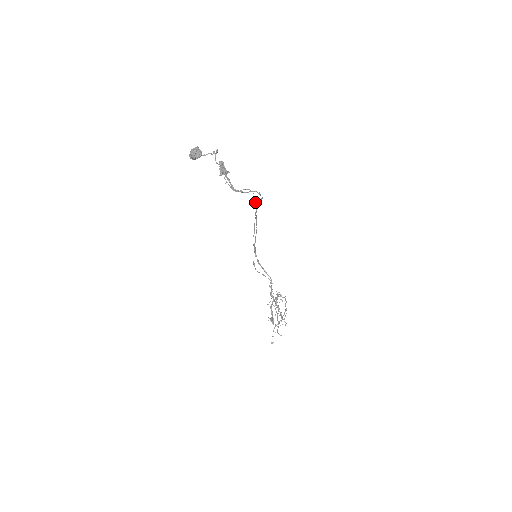
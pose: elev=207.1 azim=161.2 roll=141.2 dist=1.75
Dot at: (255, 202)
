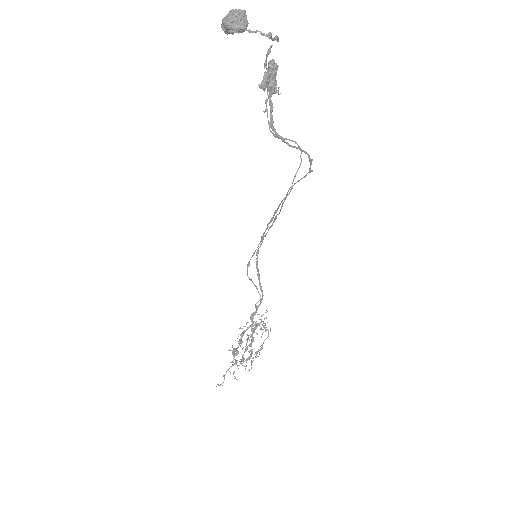
Dot at: occluded
